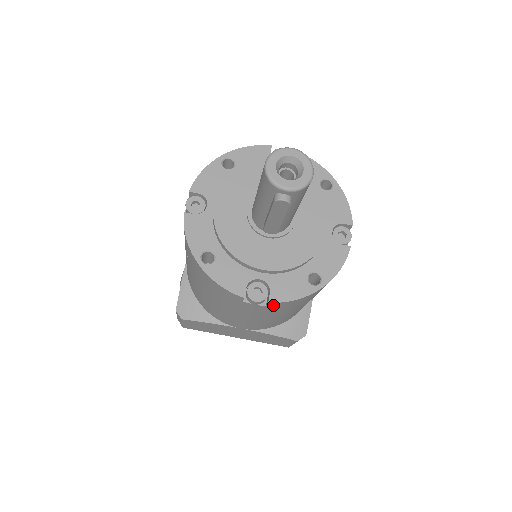
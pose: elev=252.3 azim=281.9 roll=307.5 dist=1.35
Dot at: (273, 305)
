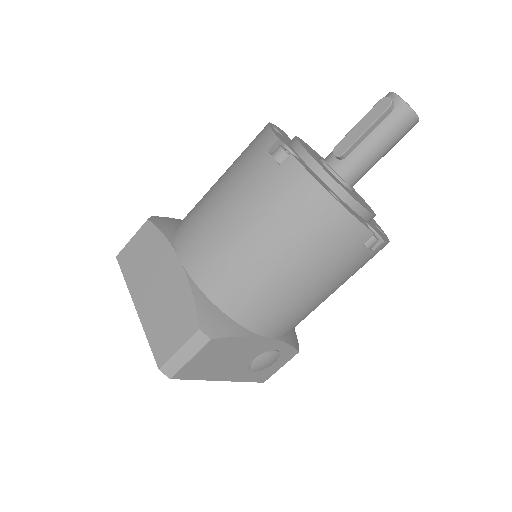
Dot at: (287, 168)
